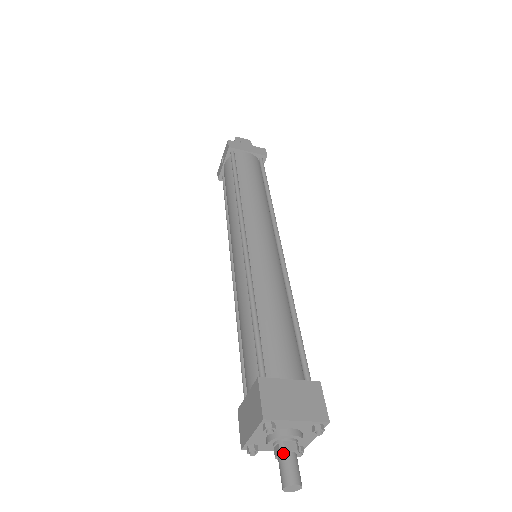
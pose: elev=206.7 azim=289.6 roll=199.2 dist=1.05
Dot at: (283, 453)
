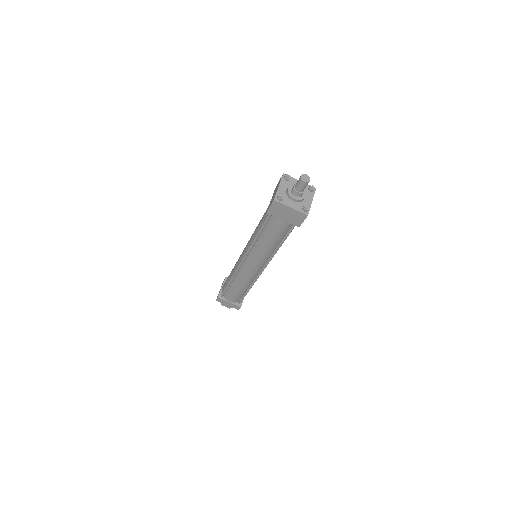
Dot at: occluded
